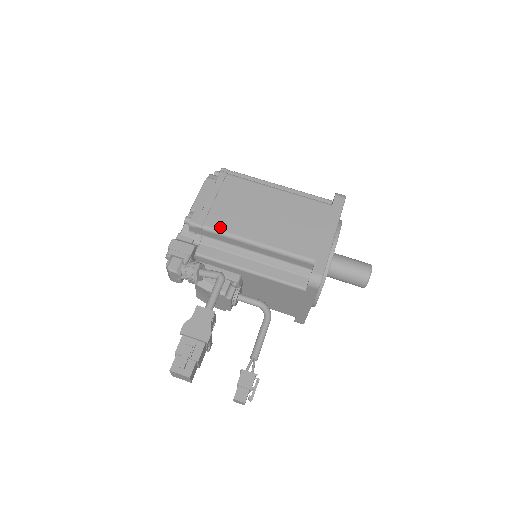
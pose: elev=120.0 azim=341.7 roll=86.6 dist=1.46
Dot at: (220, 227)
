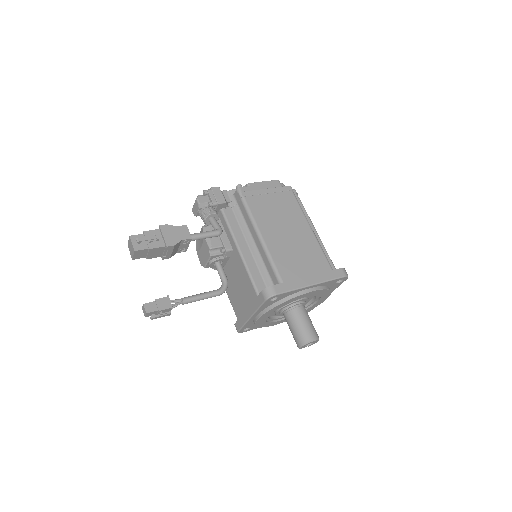
Dot at: (252, 208)
